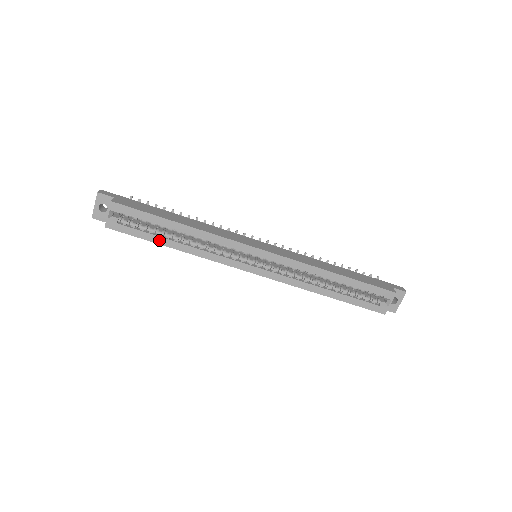
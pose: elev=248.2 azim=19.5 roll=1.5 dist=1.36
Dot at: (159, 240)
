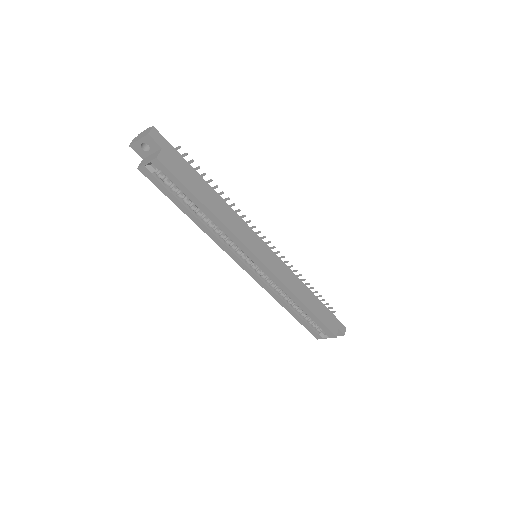
Dot at: (182, 207)
